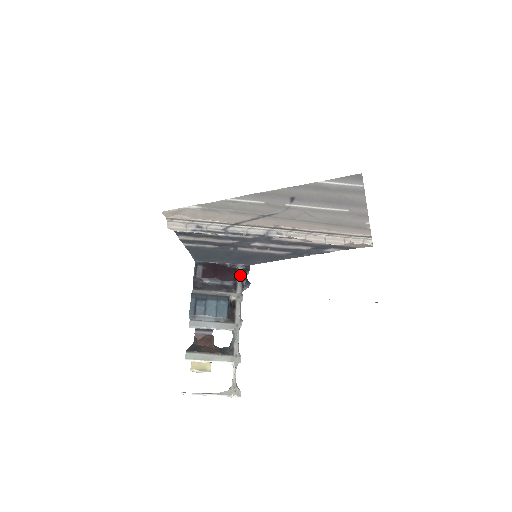
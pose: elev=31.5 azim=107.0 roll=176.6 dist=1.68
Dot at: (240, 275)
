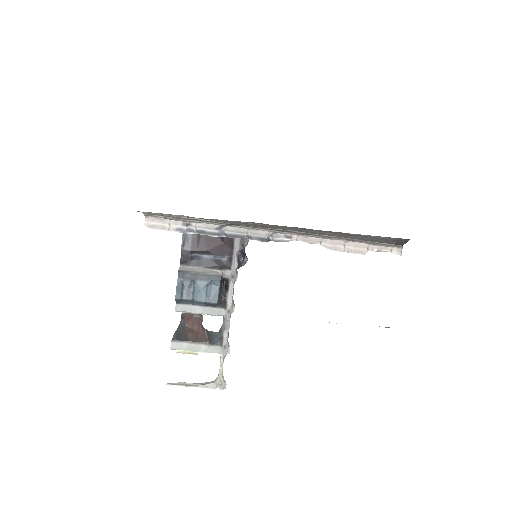
Dot at: (237, 247)
